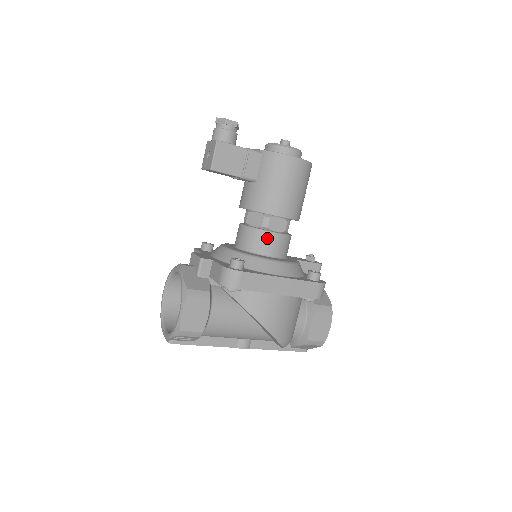
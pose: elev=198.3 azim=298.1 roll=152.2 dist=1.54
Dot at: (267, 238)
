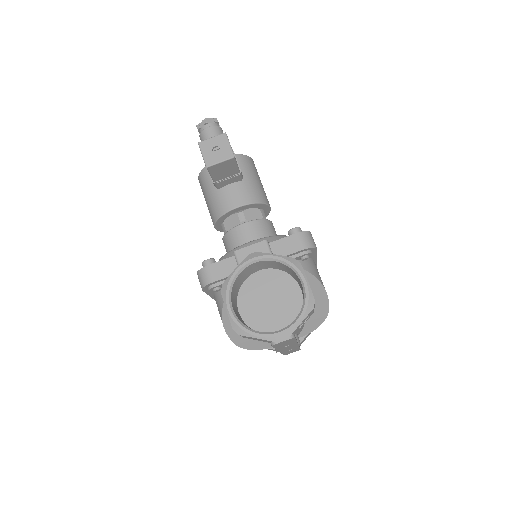
Dot at: (272, 226)
